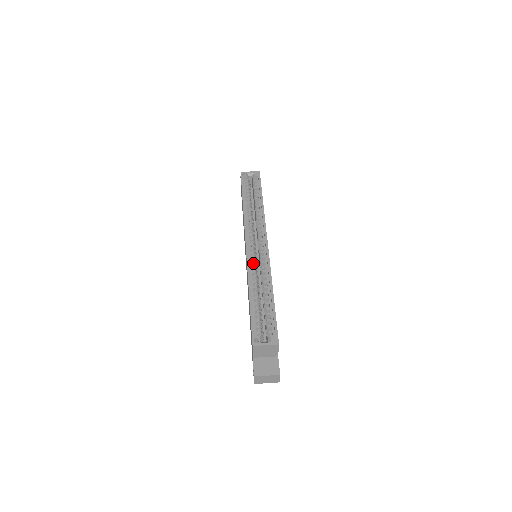
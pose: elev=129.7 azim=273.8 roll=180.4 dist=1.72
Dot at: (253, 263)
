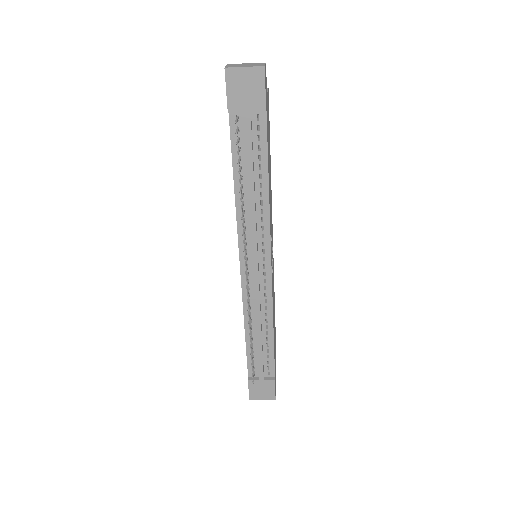
Dot at: occluded
